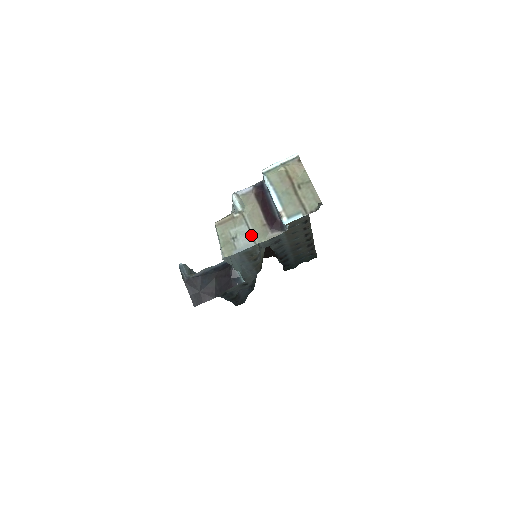
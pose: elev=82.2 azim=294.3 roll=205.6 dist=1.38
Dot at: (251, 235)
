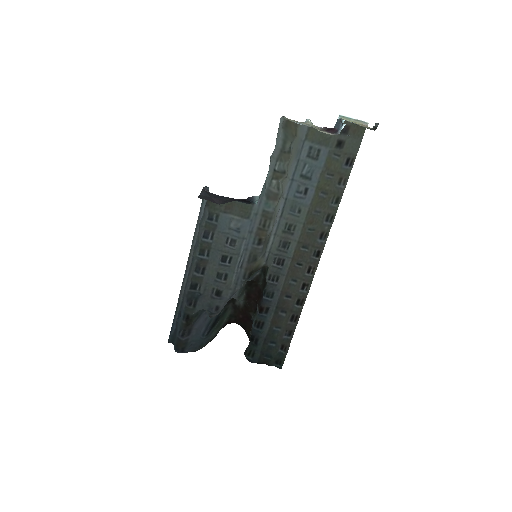
Dot at: (310, 126)
